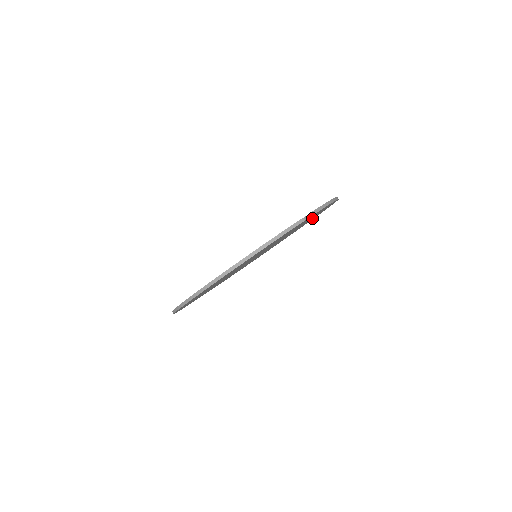
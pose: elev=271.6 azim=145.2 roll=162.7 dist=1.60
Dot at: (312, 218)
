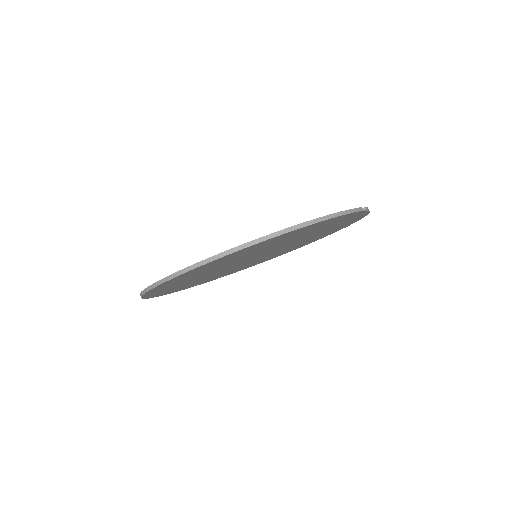
Dot at: (309, 241)
